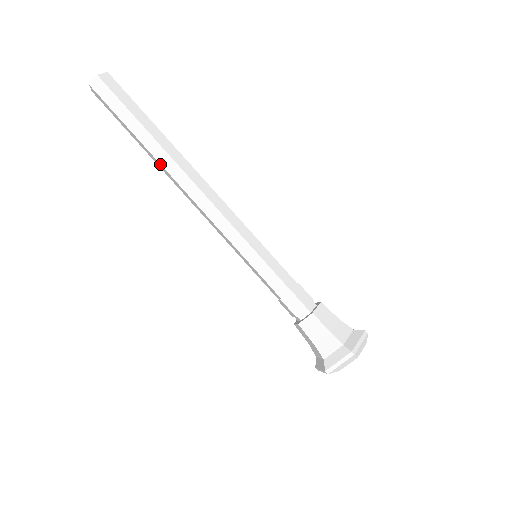
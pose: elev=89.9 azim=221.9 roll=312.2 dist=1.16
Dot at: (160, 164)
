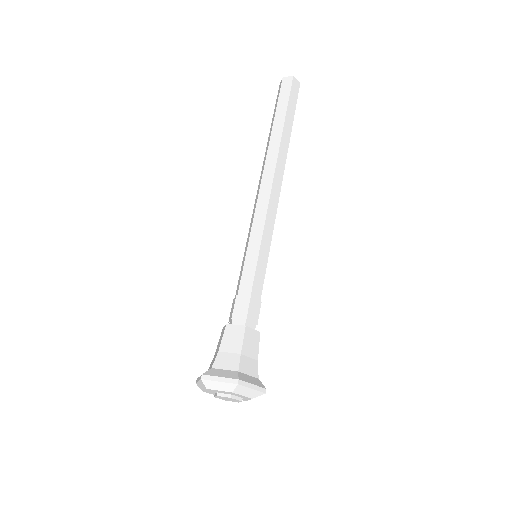
Dot at: occluded
